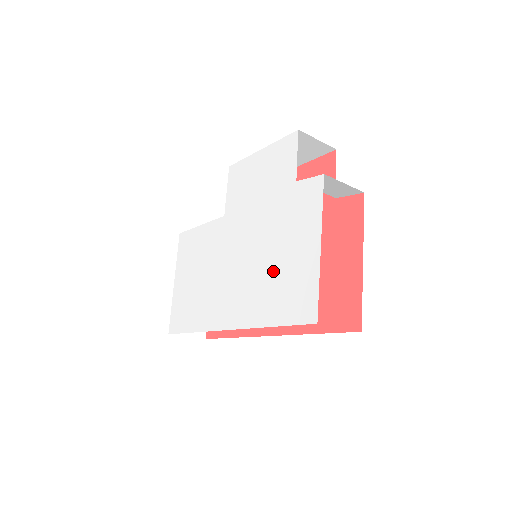
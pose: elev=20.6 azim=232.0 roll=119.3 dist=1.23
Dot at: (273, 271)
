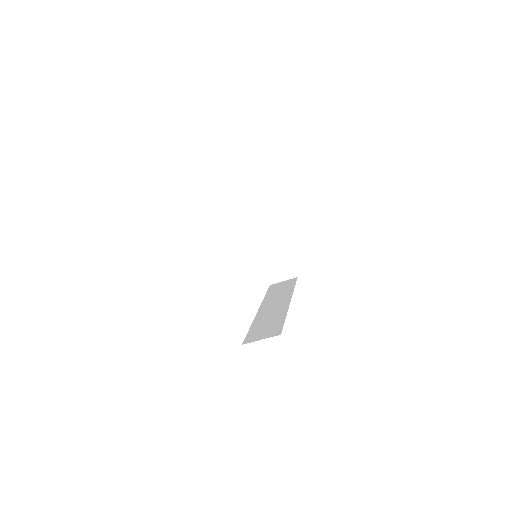
Dot at: occluded
